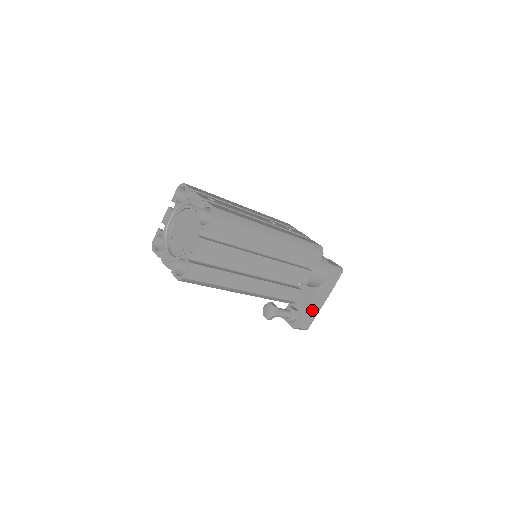
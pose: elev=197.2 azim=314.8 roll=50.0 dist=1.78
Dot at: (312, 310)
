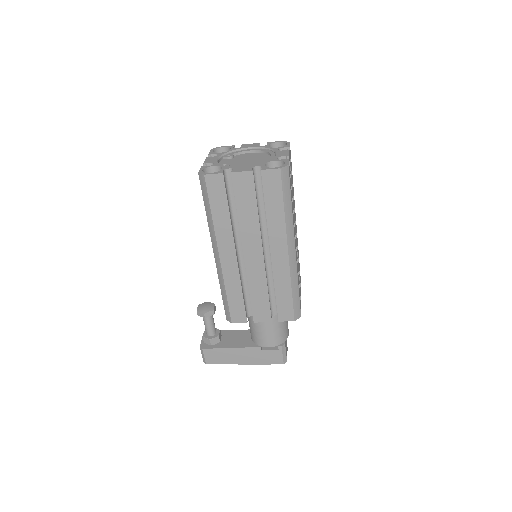
Dot at: (229, 355)
